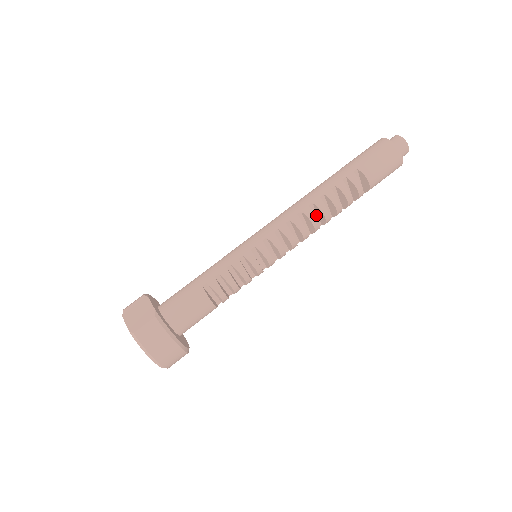
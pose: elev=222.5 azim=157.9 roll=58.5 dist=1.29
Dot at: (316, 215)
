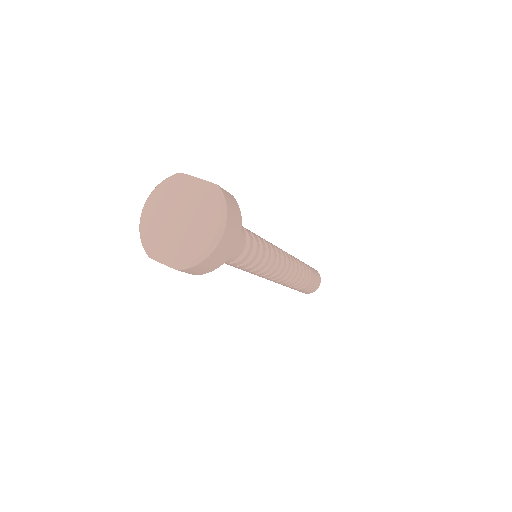
Dot at: occluded
